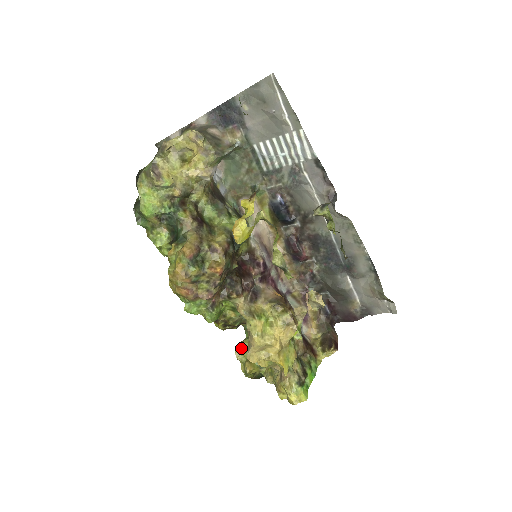
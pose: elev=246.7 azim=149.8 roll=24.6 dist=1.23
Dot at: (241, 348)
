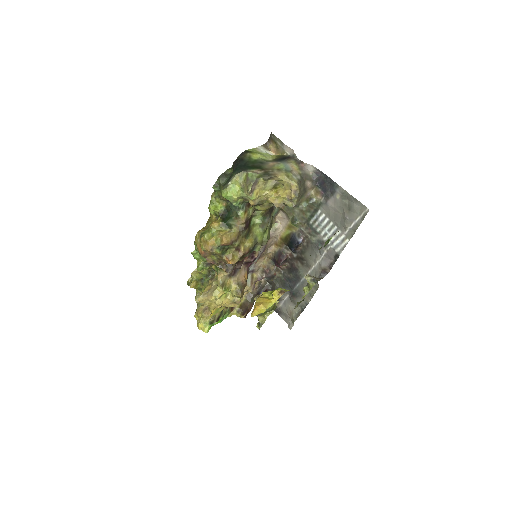
Dot at: (199, 272)
